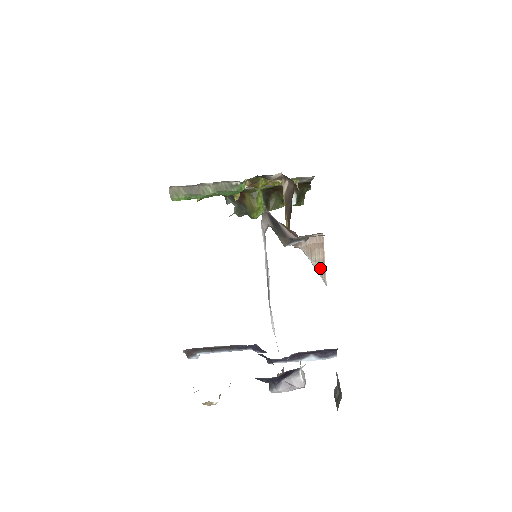
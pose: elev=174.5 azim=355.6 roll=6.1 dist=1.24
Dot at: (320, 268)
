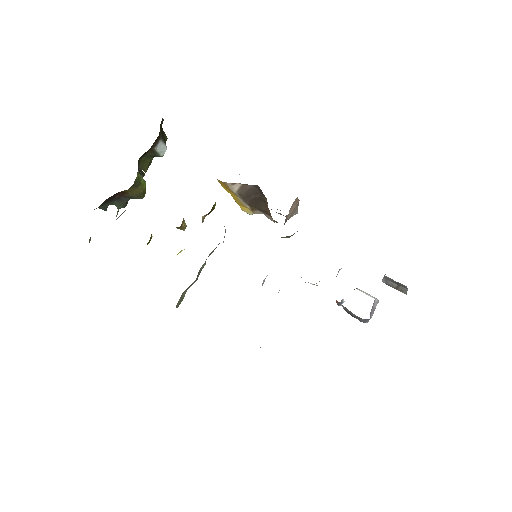
Dot at: (295, 213)
